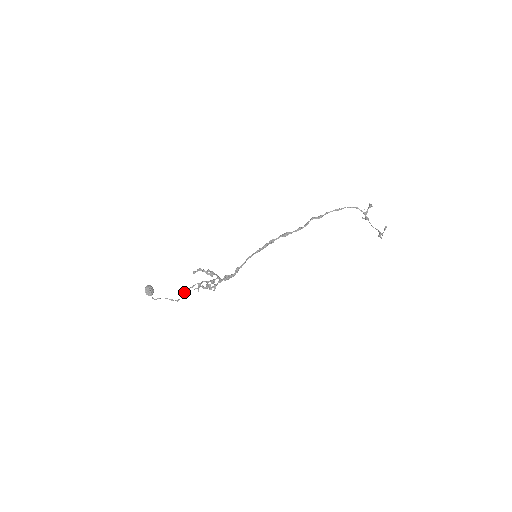
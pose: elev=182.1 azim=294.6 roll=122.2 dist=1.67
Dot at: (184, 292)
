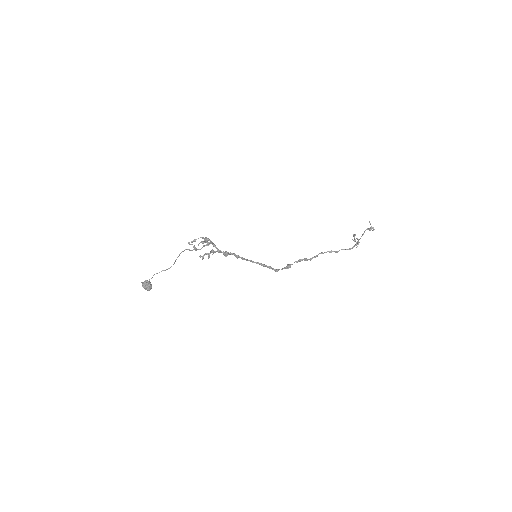
Dot at: occluded
